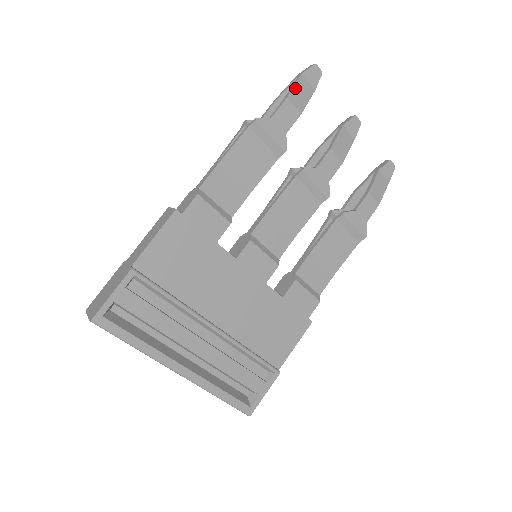
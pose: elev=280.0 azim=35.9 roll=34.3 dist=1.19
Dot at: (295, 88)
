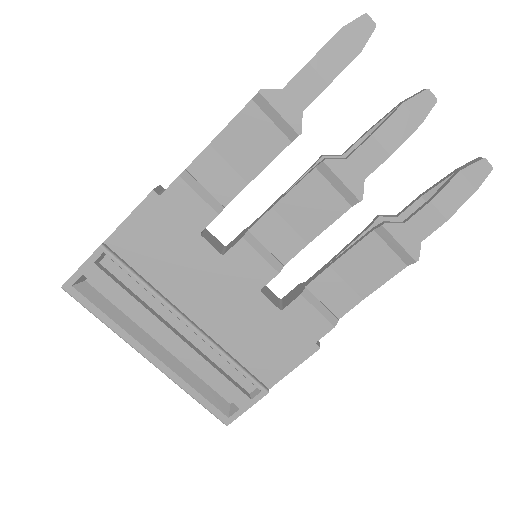
Dot at: (325, 49)
